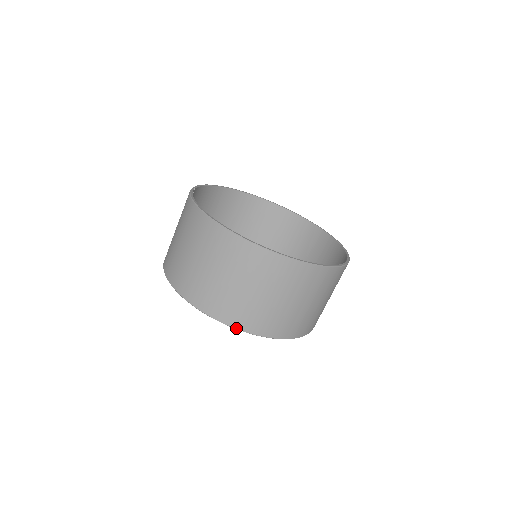
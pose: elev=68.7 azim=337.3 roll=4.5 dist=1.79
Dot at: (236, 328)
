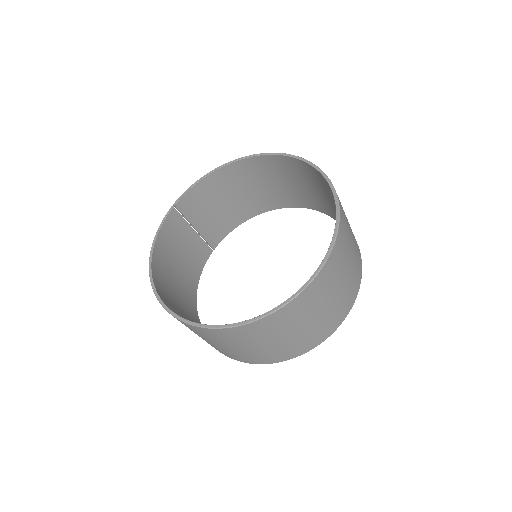
Dot at: (225, 355)
